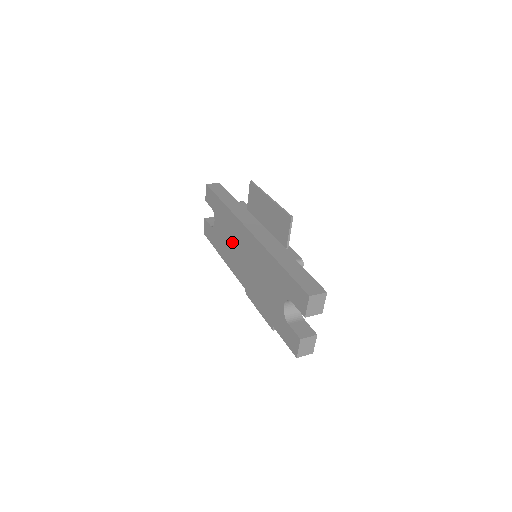
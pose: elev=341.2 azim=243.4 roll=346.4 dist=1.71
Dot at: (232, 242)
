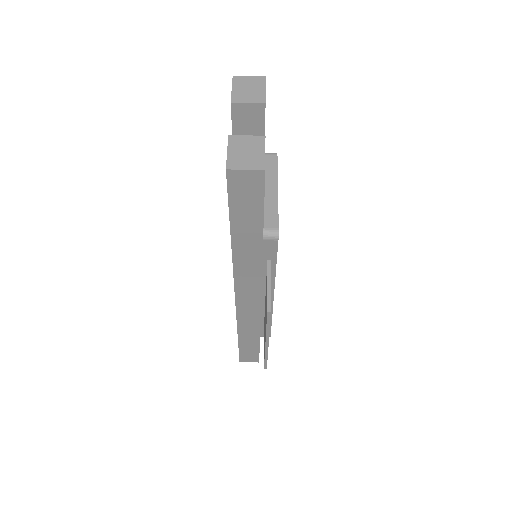
Dot at: occluded
